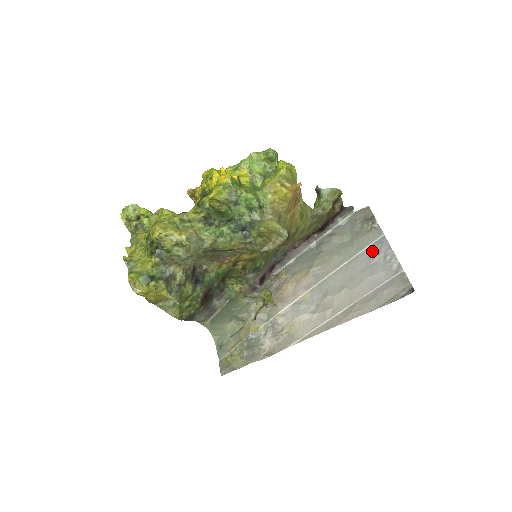
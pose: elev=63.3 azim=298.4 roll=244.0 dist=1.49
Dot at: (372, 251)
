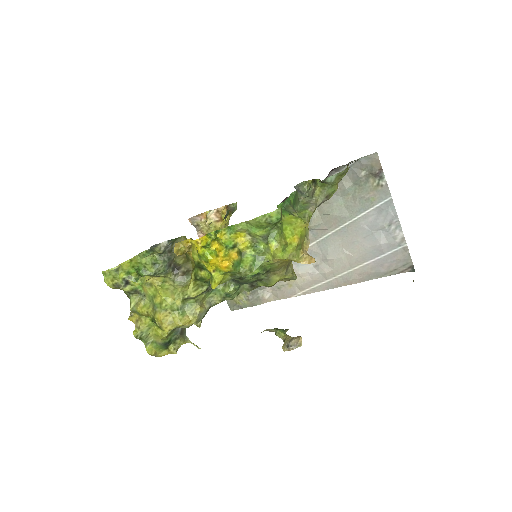
Dot at: (376, 216)
